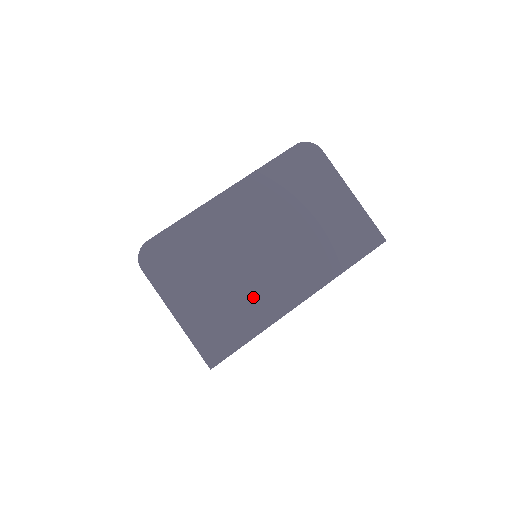
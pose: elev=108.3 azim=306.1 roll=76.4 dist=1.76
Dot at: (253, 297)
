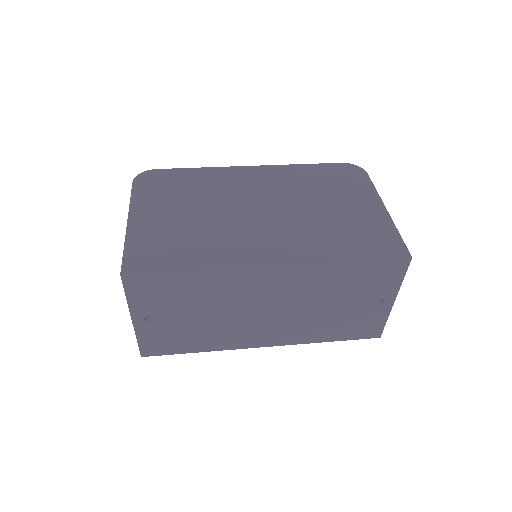
Dot at: (219, 239)
